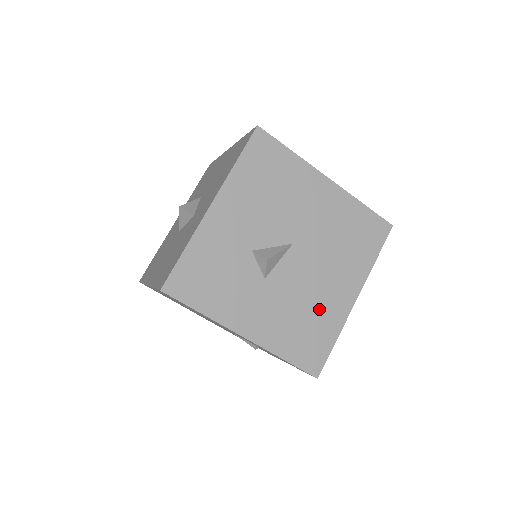
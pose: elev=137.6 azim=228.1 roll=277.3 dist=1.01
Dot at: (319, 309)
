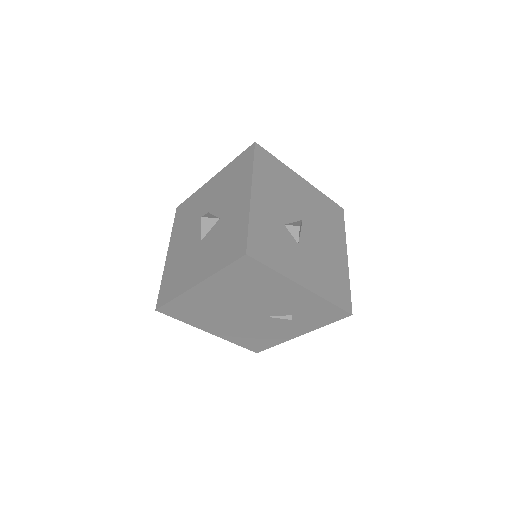
Dot at: (333, 265)
